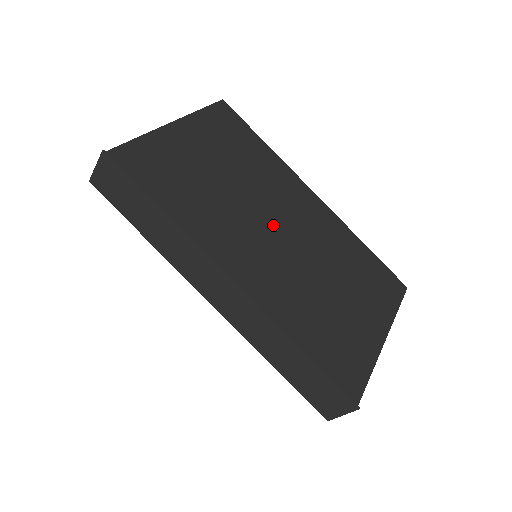
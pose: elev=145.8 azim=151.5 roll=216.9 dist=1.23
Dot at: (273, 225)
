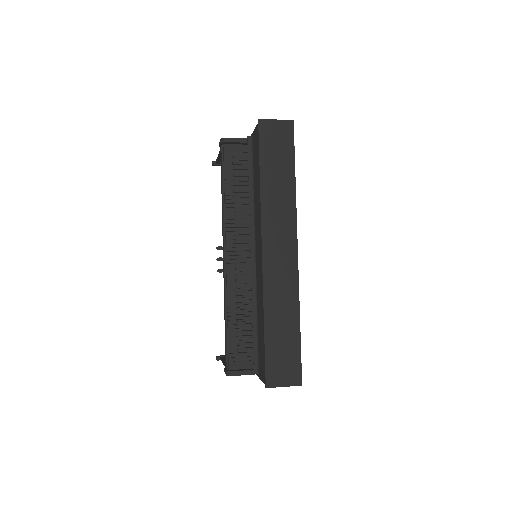
Dot at: occluded
